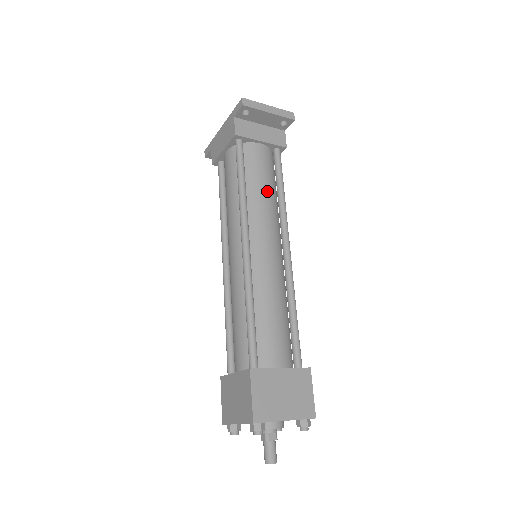
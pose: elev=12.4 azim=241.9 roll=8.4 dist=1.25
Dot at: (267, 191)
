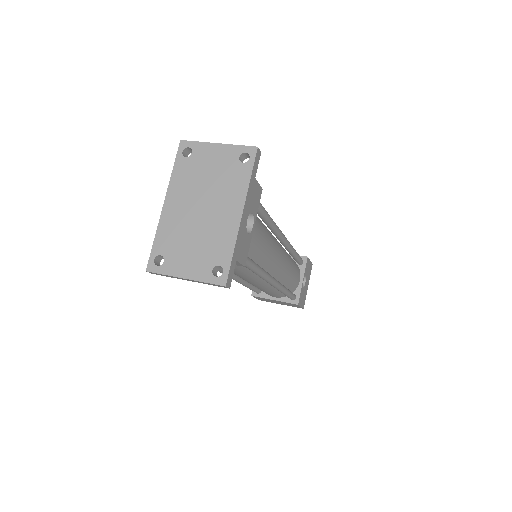
Dot at: (235, 270)
